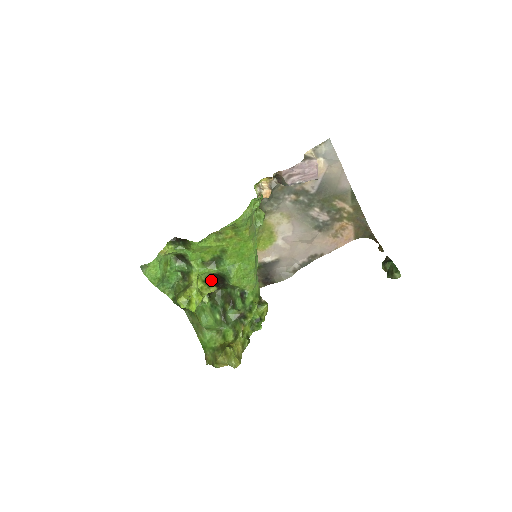
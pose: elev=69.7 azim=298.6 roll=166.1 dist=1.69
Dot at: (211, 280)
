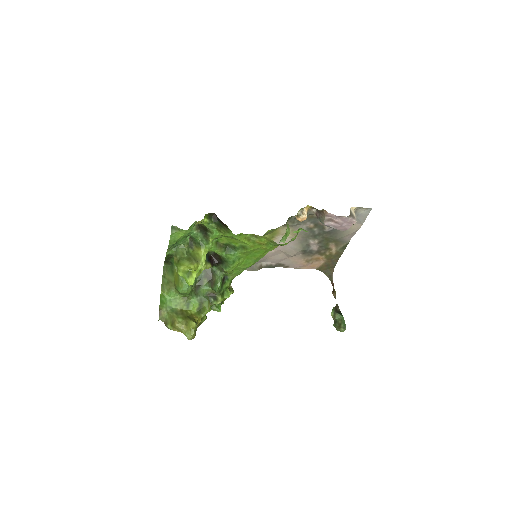
Dot at: (209, 255)
